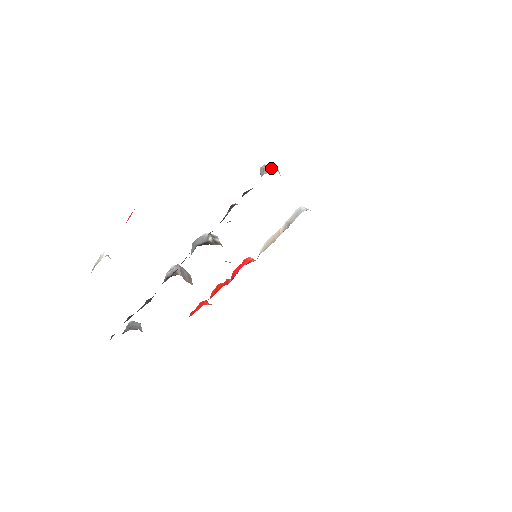
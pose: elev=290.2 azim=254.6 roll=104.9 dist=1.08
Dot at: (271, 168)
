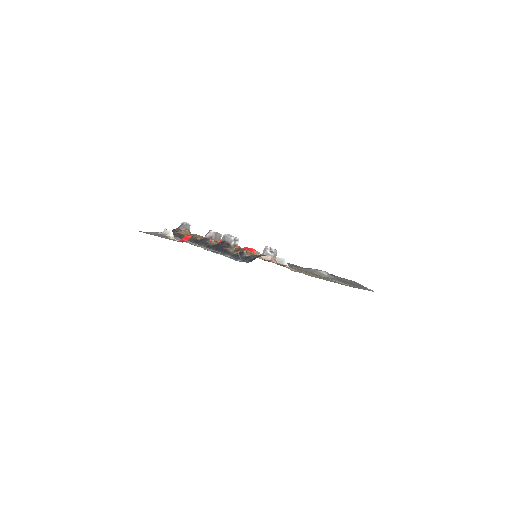
Dot at: (269, 253)
